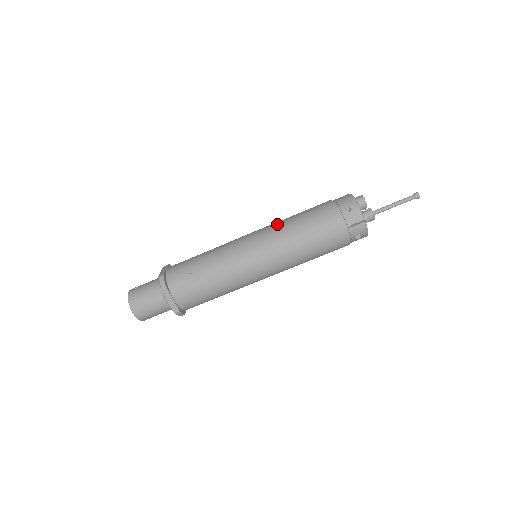
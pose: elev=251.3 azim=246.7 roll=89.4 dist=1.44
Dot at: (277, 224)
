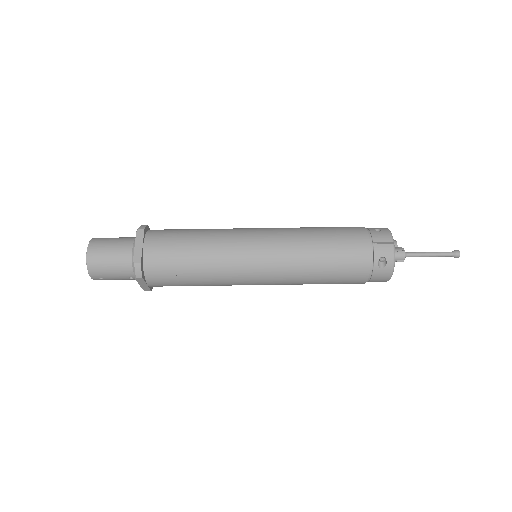
Dot at: occluded
